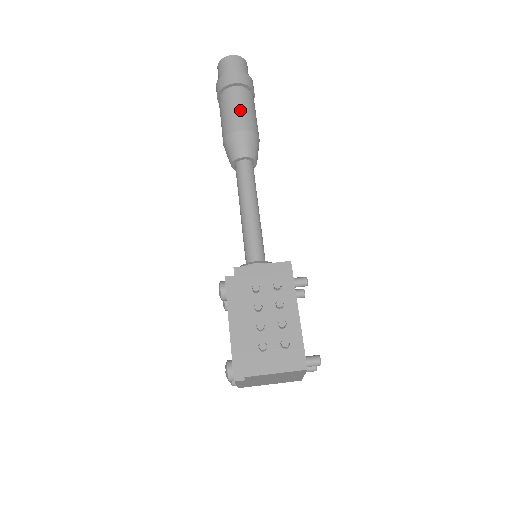
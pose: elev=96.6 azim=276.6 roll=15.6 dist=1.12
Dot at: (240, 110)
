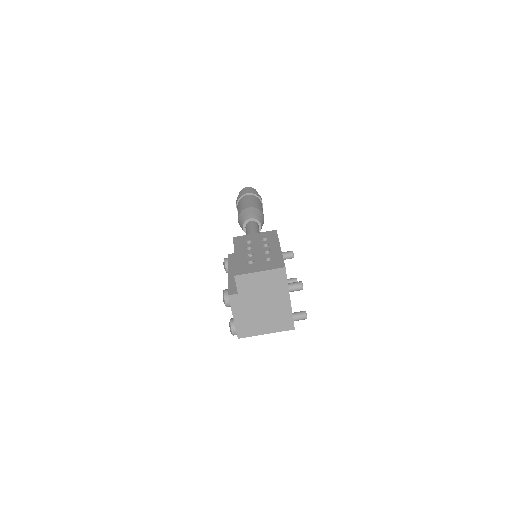
Dot at: (250, 201)
